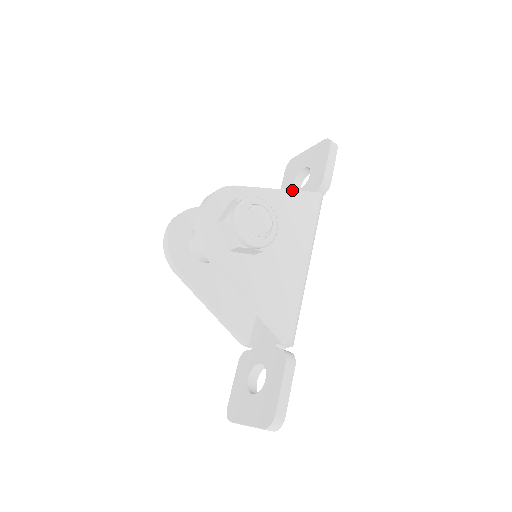
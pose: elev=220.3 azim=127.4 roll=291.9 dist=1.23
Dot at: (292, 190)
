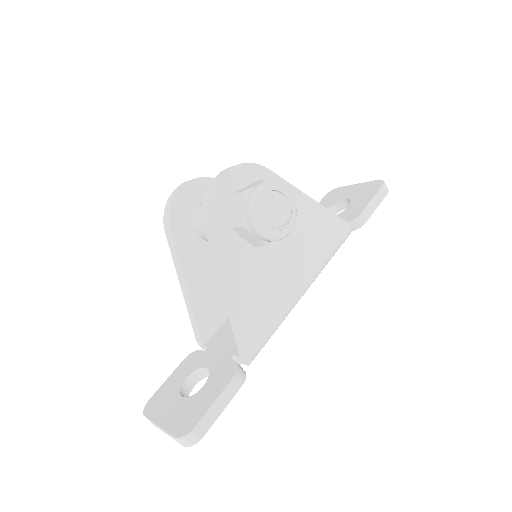
Dot at: occluded
